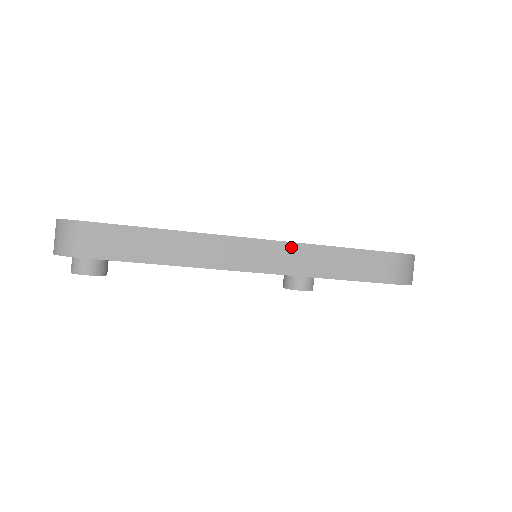
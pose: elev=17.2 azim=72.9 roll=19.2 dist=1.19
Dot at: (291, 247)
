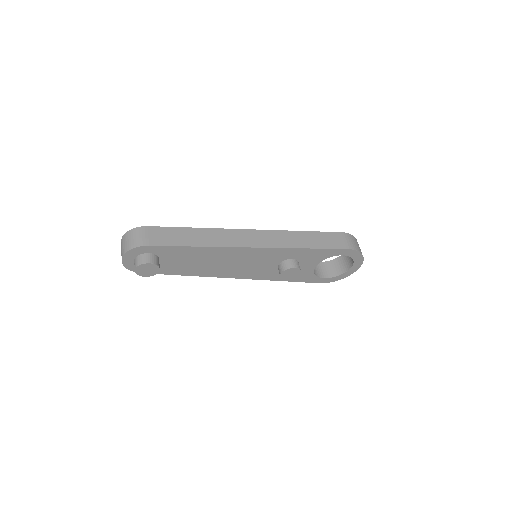
Dot at: (278, 233)
